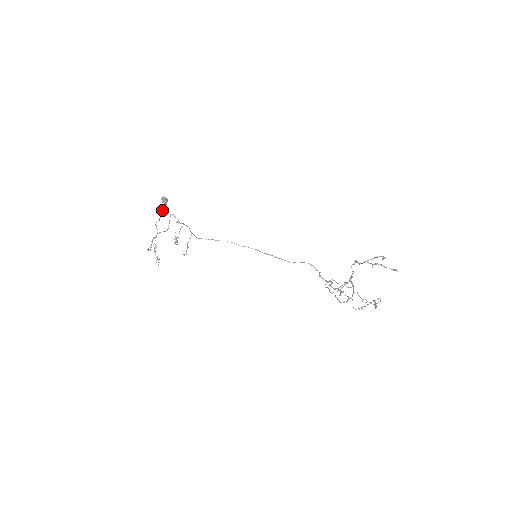
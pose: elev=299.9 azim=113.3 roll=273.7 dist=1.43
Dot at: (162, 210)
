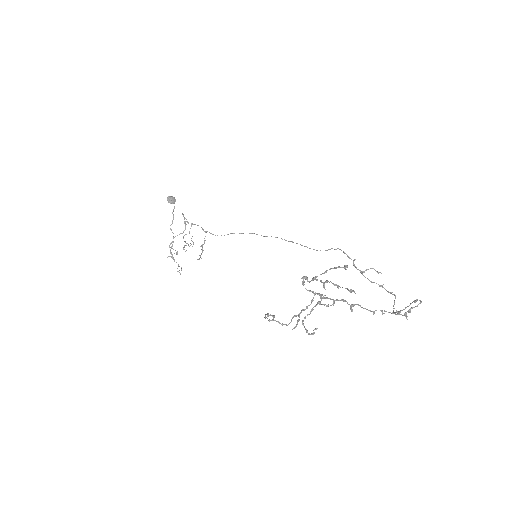
Dot at: (173, 211)
